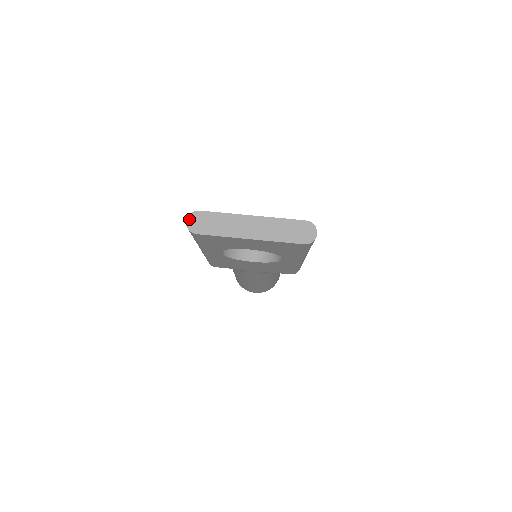
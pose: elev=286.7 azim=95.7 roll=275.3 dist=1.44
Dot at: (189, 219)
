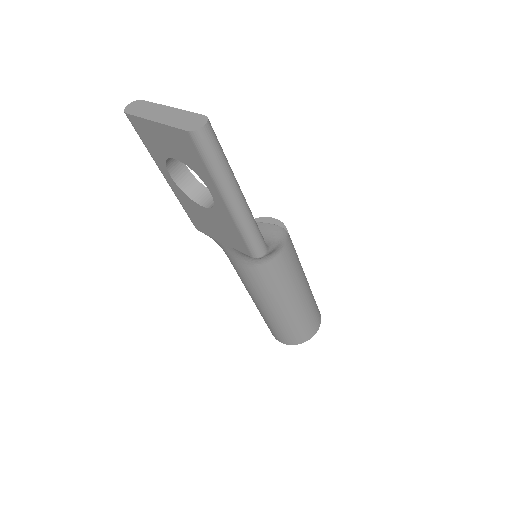
Dot at: (131, 104)
